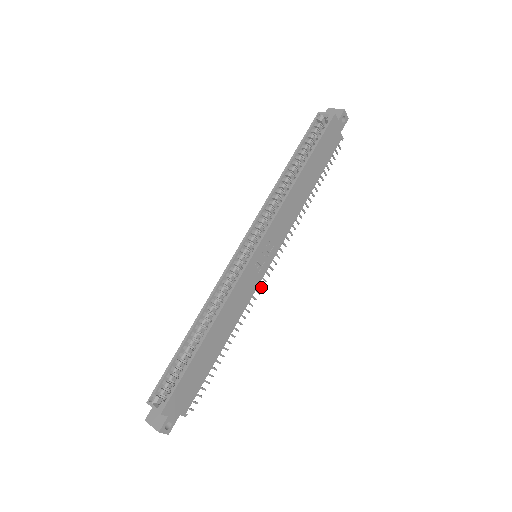
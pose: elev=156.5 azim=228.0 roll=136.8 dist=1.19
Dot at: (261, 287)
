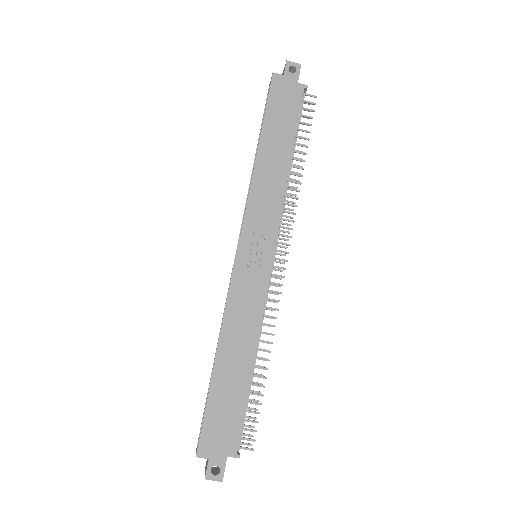
Dot at: (279, 285)
